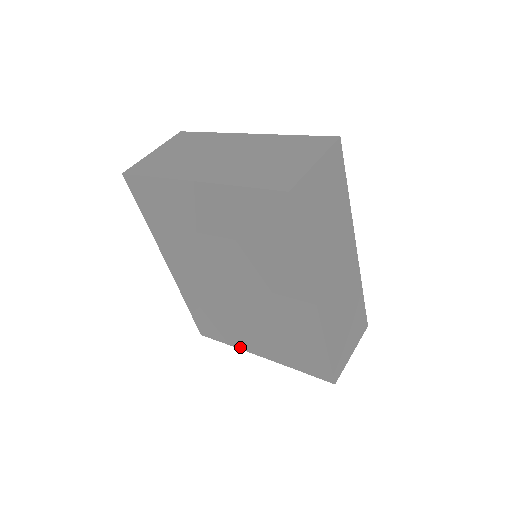
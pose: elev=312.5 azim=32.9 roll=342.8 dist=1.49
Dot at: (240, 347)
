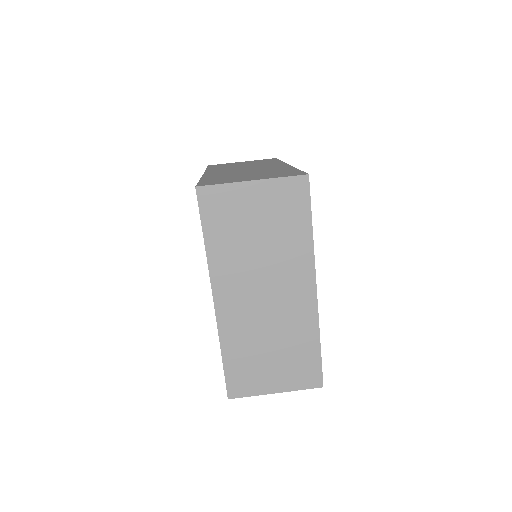
Dot at: occluded
